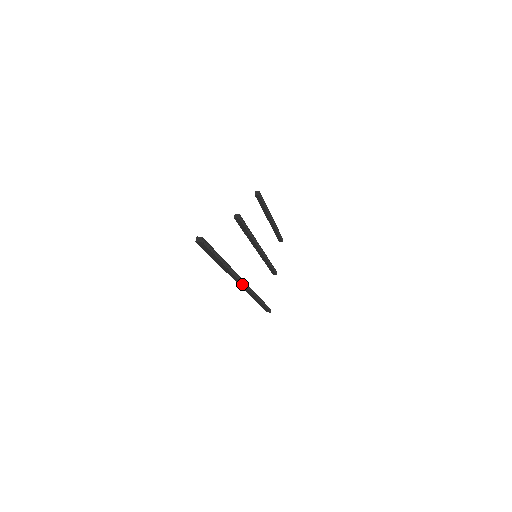
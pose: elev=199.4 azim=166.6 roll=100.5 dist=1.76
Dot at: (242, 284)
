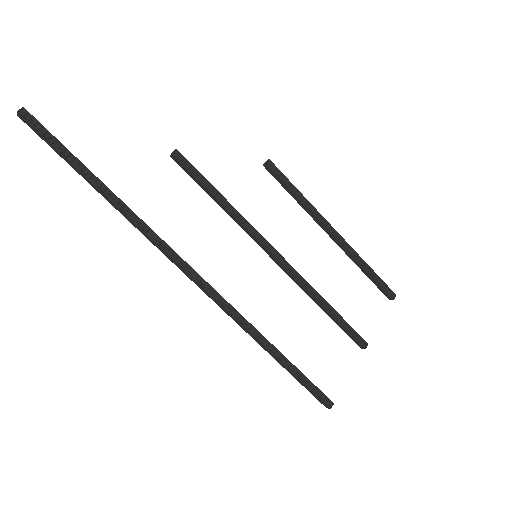
Dot at: (178, 264)
